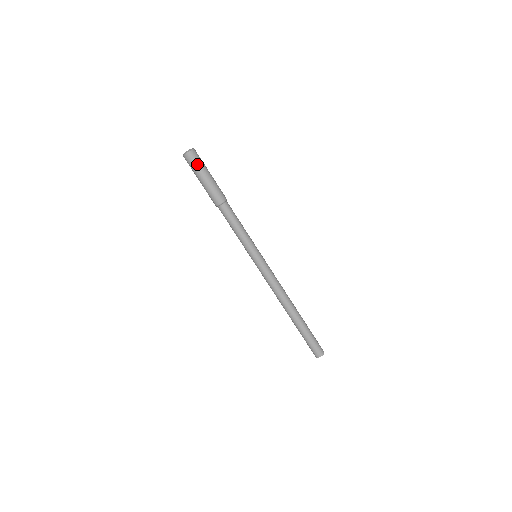
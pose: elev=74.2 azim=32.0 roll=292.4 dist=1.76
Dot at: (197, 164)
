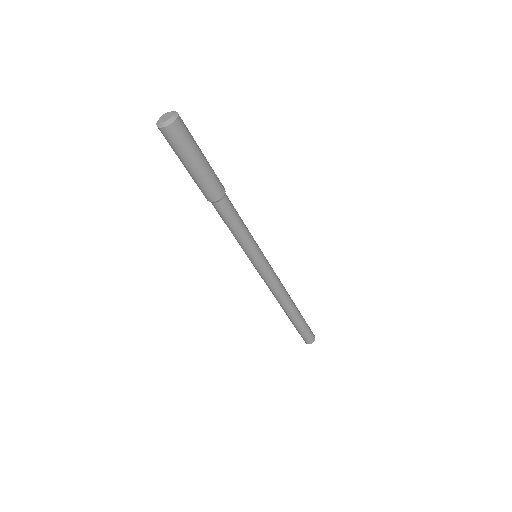
Dot at: (173, 147)
